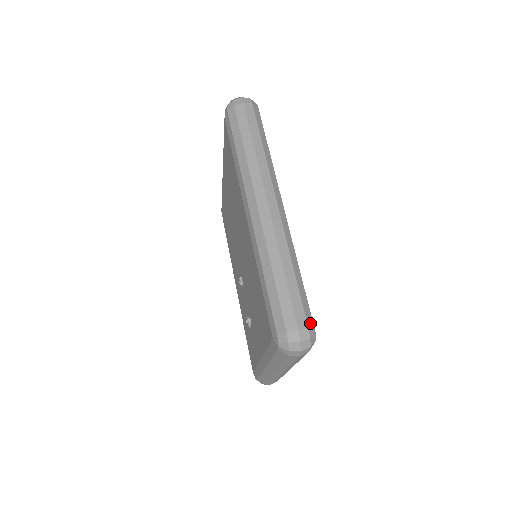
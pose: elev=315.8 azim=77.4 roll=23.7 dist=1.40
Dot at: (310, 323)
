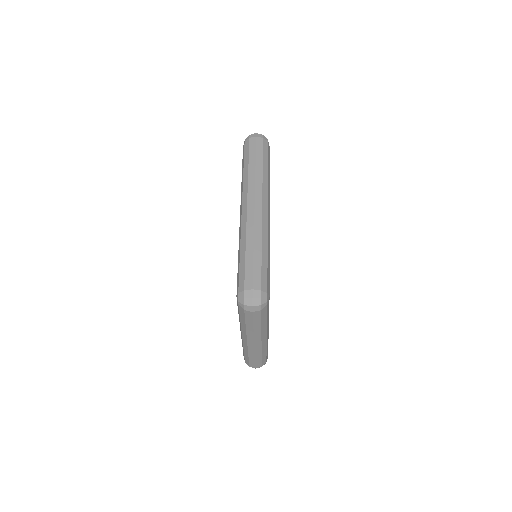
Dot at: (264, 288)
